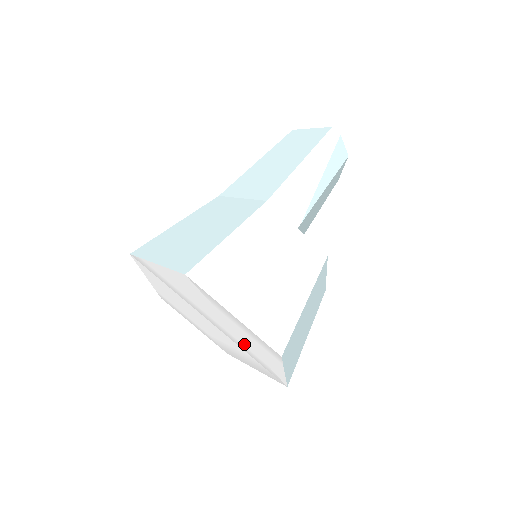
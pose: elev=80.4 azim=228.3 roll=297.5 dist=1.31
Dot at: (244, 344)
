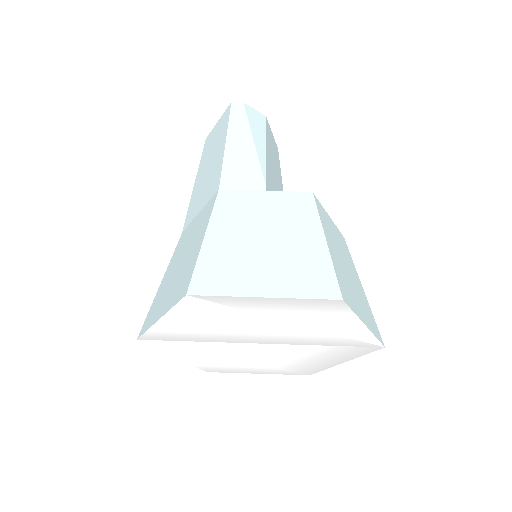
Dot at: (306, 334)
